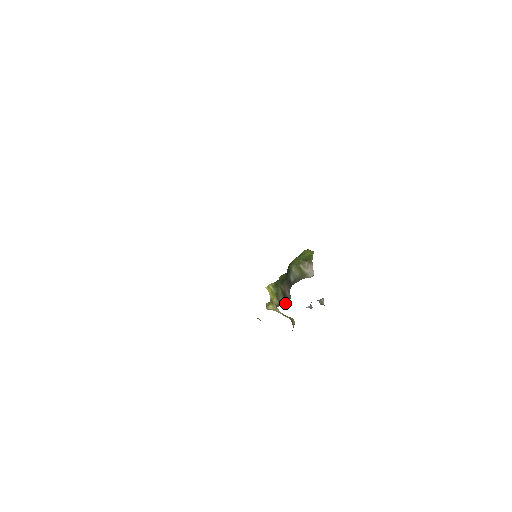
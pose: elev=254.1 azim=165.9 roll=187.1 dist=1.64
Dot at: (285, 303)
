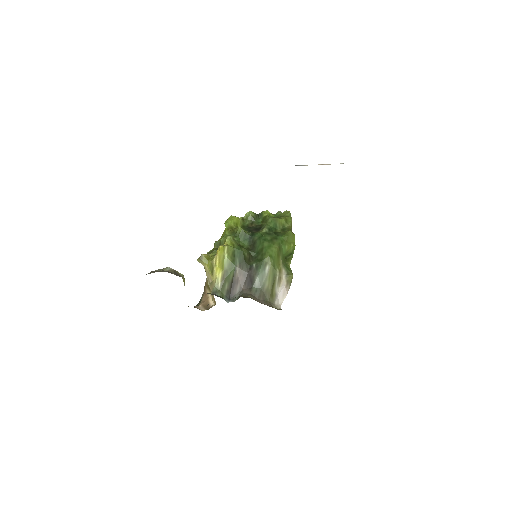
Dot at: (227, 297)
